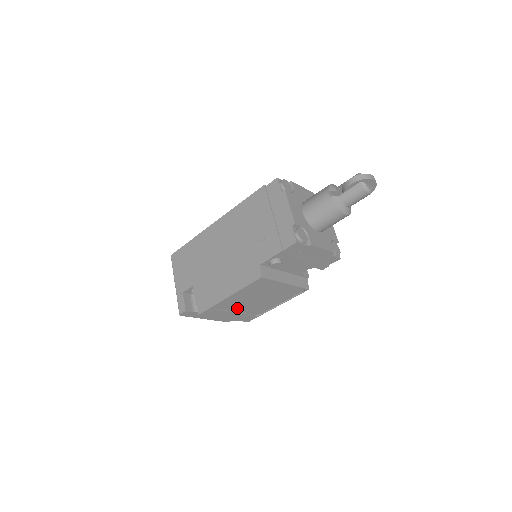
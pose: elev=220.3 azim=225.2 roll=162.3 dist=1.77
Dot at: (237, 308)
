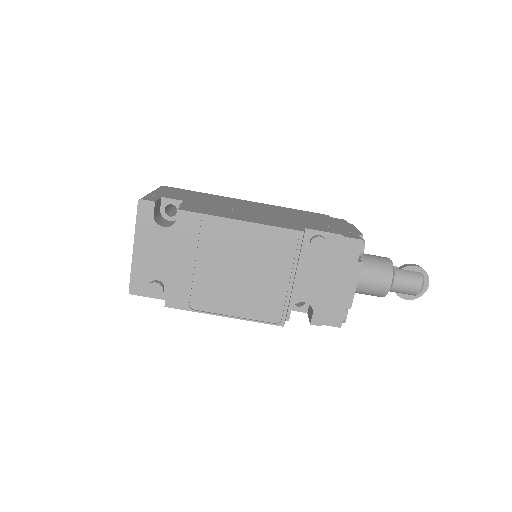
Dot at: (206, 259)
